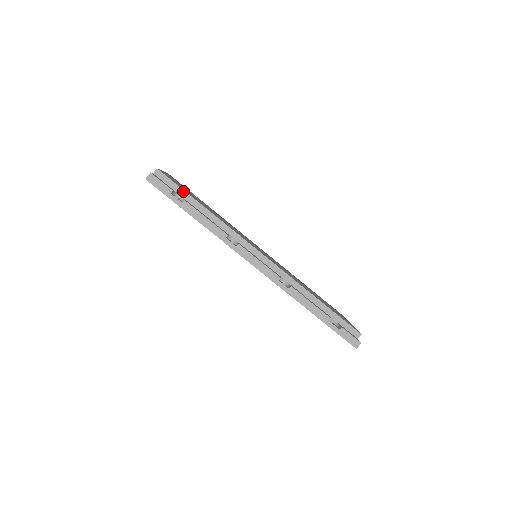
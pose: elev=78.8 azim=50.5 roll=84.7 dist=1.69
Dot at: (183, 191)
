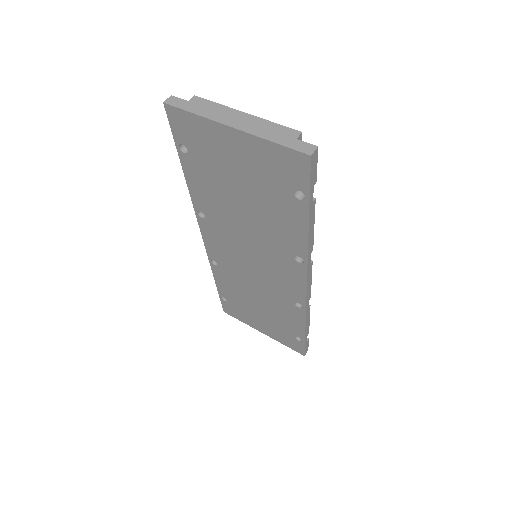
Dot at: occluded
